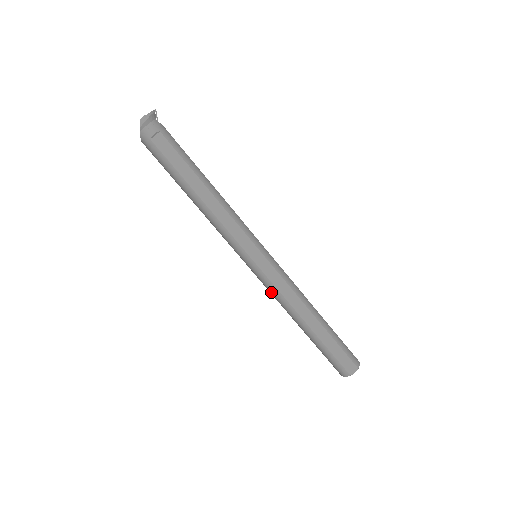
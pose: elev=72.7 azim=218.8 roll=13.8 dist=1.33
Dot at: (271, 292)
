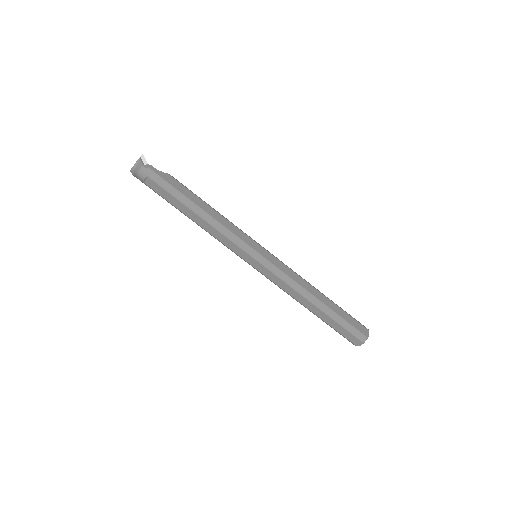
Dot at: occluded
